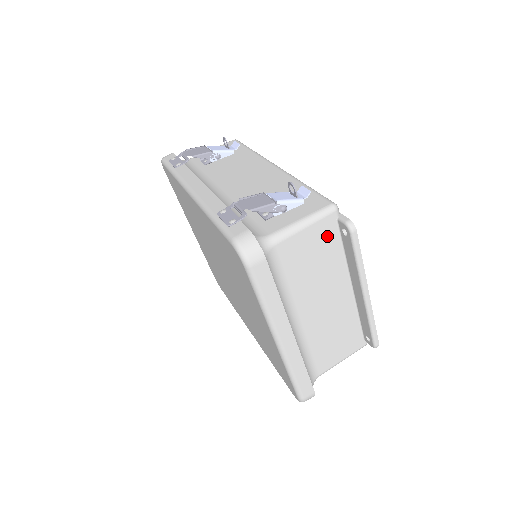
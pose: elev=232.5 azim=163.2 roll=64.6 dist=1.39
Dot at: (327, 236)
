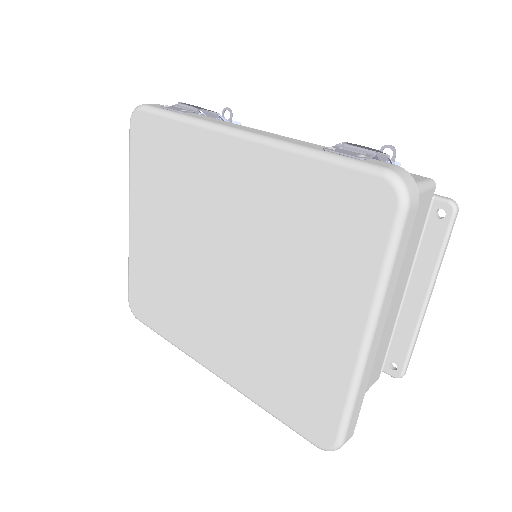
Dot at: (422, 215)
